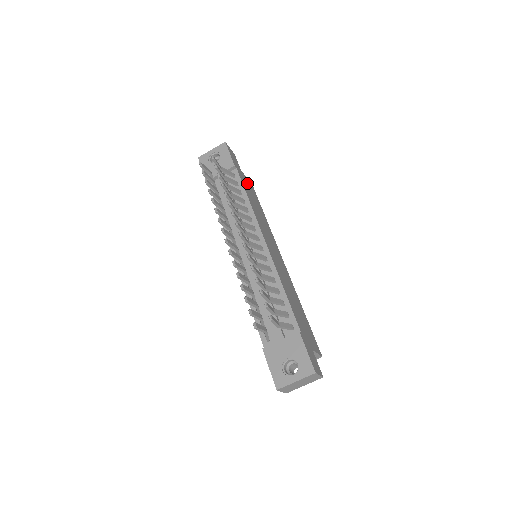
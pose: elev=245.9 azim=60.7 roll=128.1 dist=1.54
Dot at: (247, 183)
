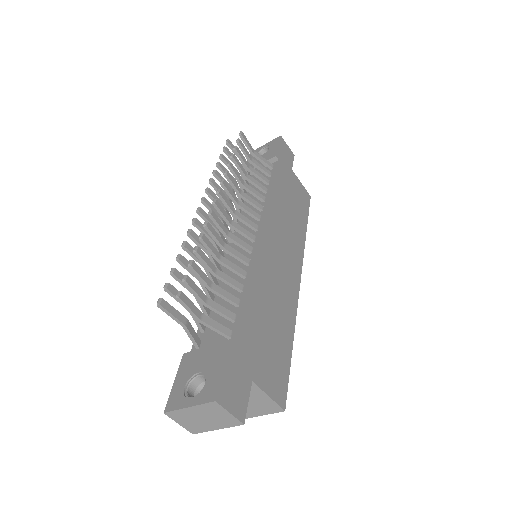
Dot at: (294, 184)
